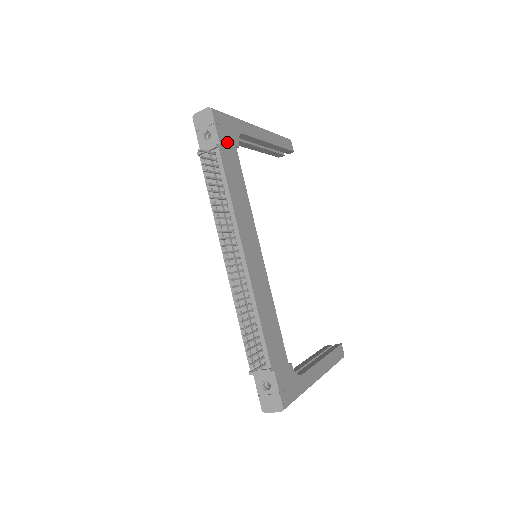
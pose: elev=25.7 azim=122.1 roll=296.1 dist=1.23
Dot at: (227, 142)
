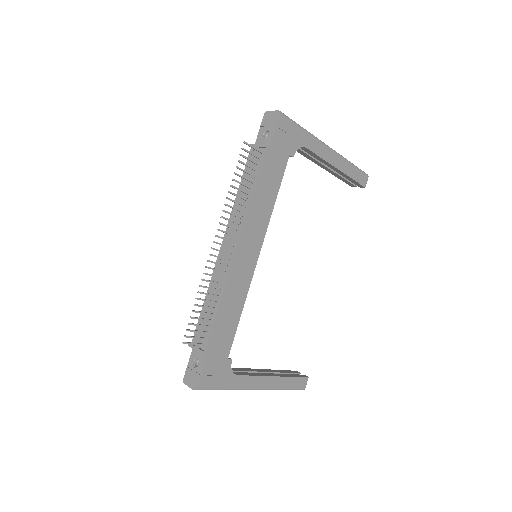
Dot at: (281, 148)
